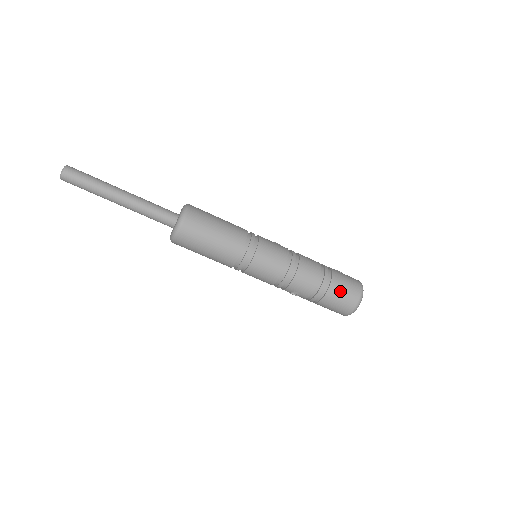
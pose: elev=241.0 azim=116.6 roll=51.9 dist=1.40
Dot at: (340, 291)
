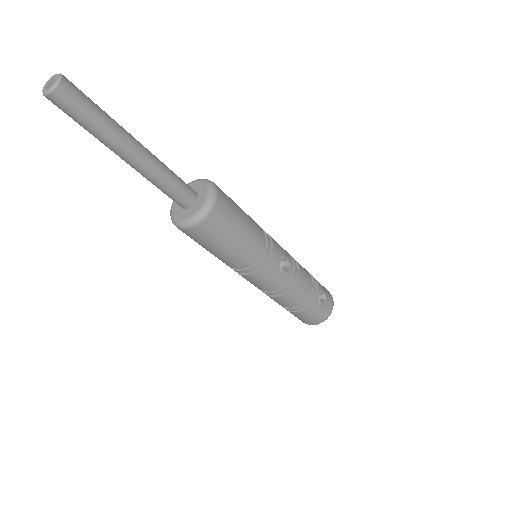
Dot at: (298, 317)
